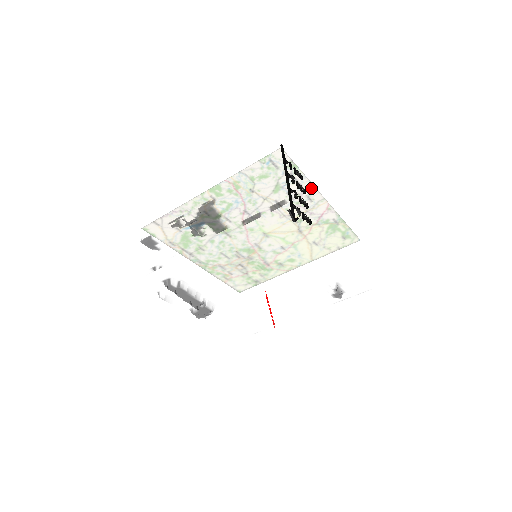
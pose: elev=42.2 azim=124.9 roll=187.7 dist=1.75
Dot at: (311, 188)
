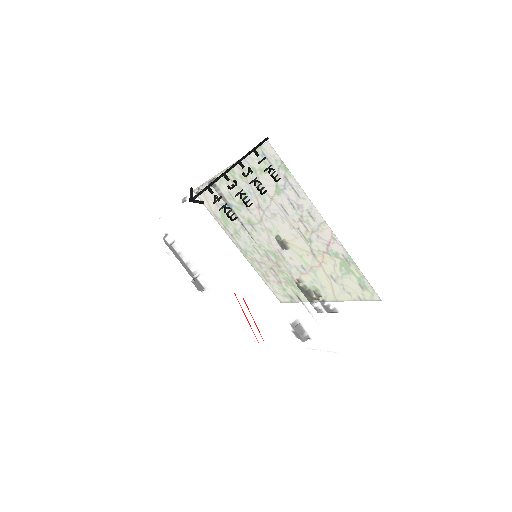
Dot at: (309, 202)
